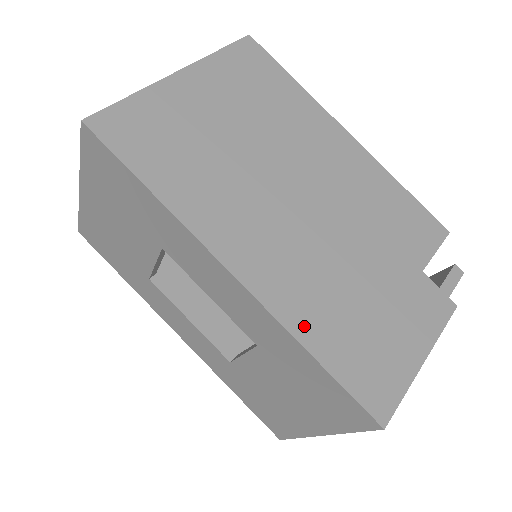
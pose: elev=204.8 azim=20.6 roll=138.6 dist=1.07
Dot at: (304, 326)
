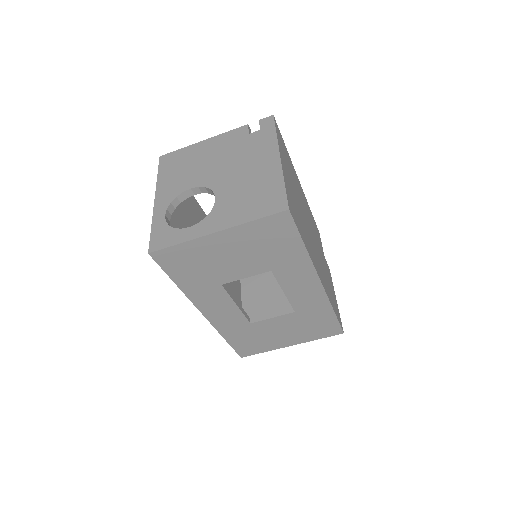
Dot at: (330, 299)
